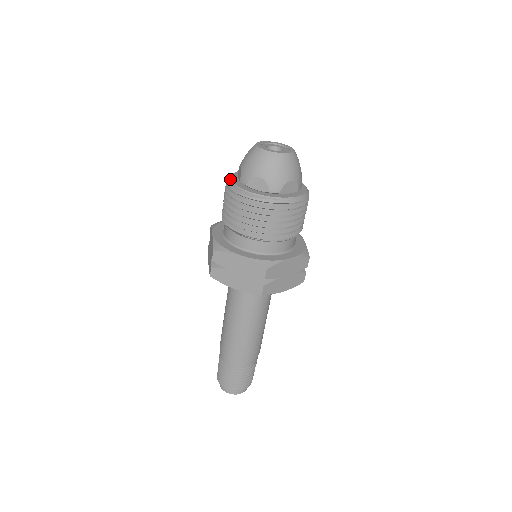
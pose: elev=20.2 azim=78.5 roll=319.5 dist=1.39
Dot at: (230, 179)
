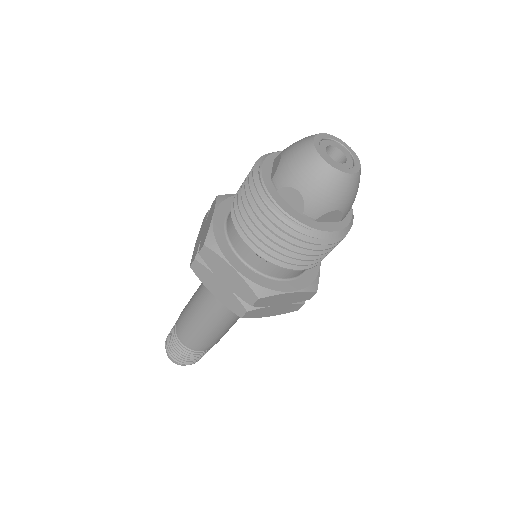
Dot at: (260, 167)
